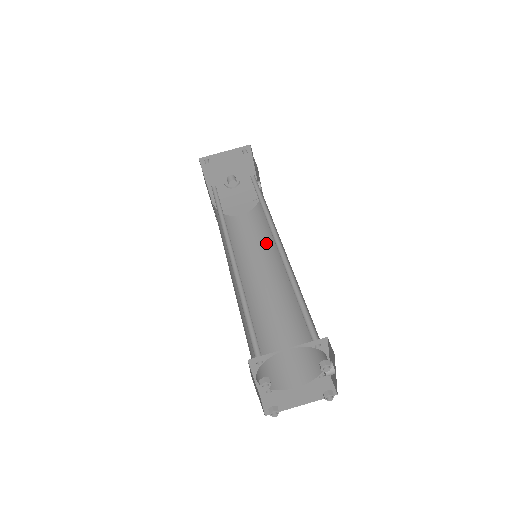
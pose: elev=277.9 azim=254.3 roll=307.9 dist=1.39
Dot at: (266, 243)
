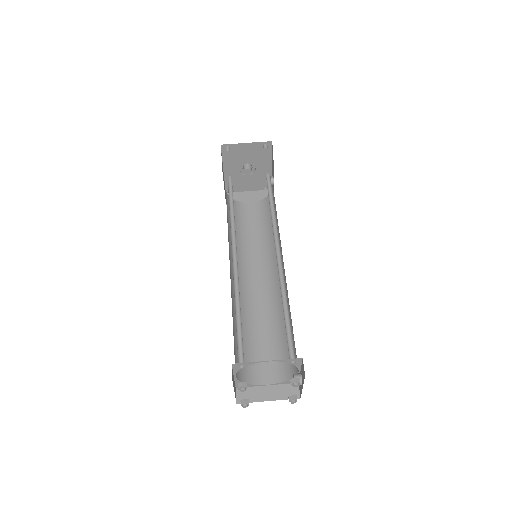
Dot at: (267, 240)
